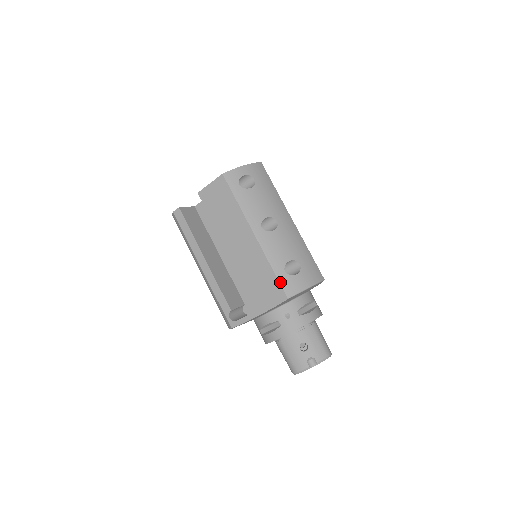
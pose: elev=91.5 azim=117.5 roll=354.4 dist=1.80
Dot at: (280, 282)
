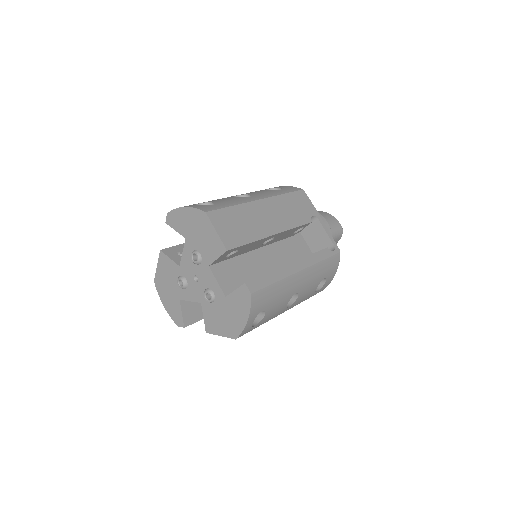
Dot at: occluded
